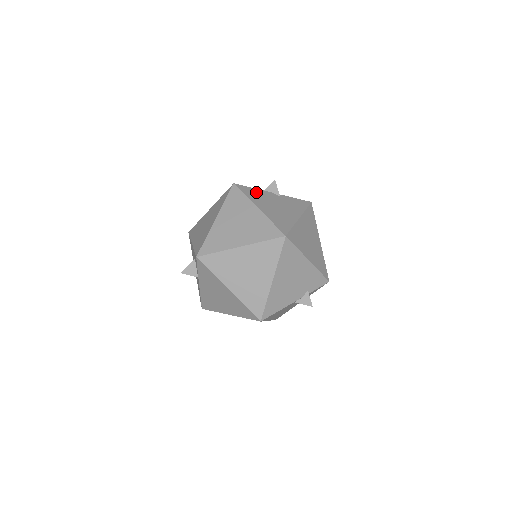
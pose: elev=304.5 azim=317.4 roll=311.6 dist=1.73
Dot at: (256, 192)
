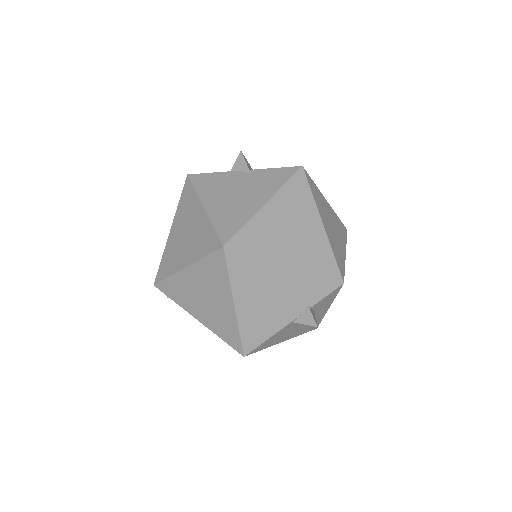
Dot at: (214, 179)
